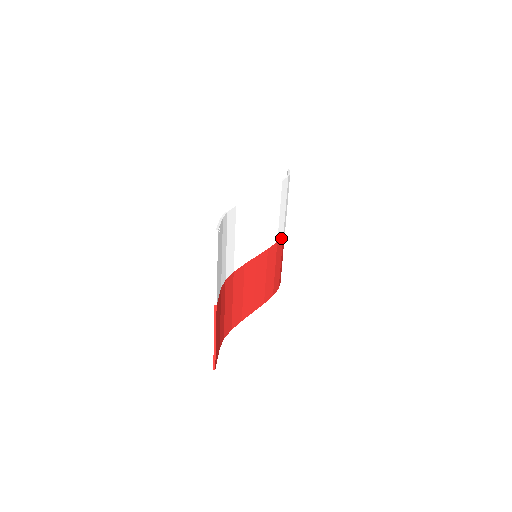
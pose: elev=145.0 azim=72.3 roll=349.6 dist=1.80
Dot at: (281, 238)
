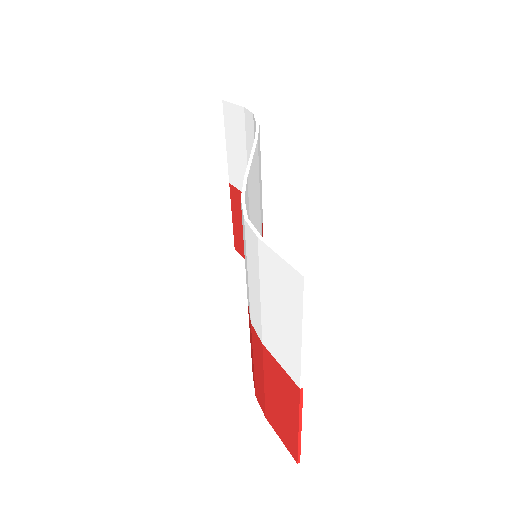
Dot at: occluded
